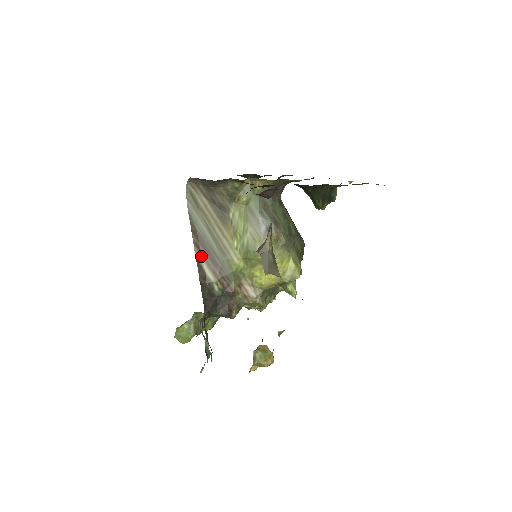
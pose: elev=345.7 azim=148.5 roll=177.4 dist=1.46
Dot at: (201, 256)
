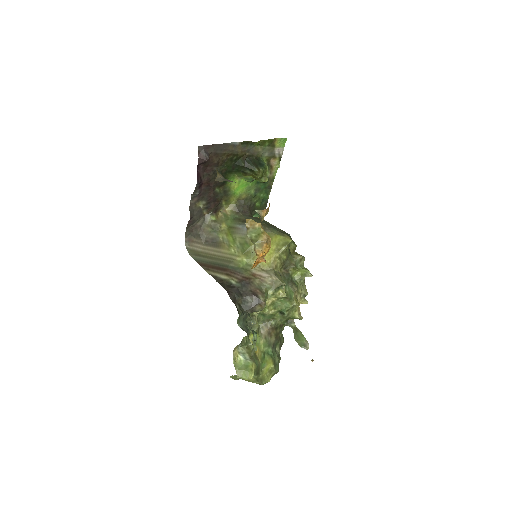
Dot at: (213, 272)
